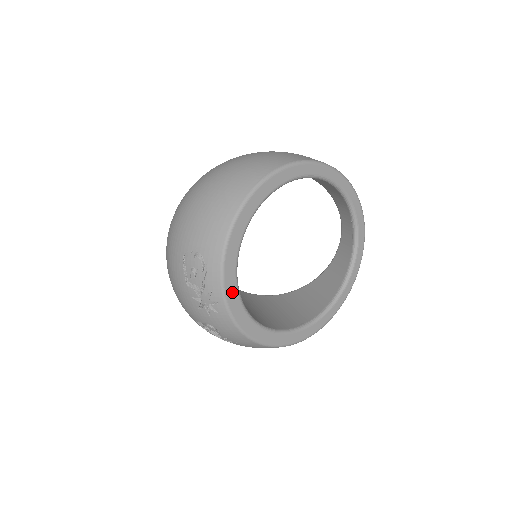
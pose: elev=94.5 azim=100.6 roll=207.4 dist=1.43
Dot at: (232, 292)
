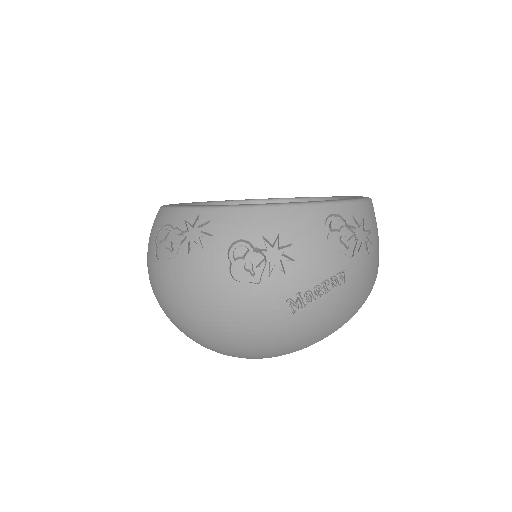
Dot at: occluded
